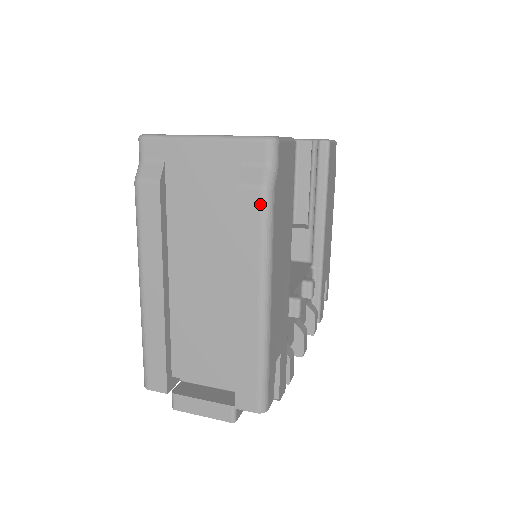
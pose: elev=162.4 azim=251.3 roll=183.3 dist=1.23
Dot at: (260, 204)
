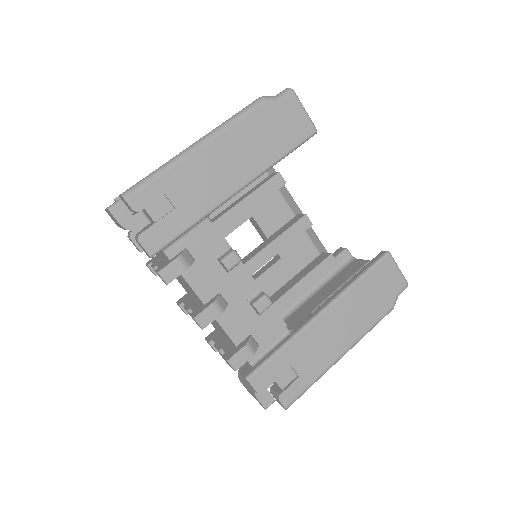
Dot at: (252, 103)
